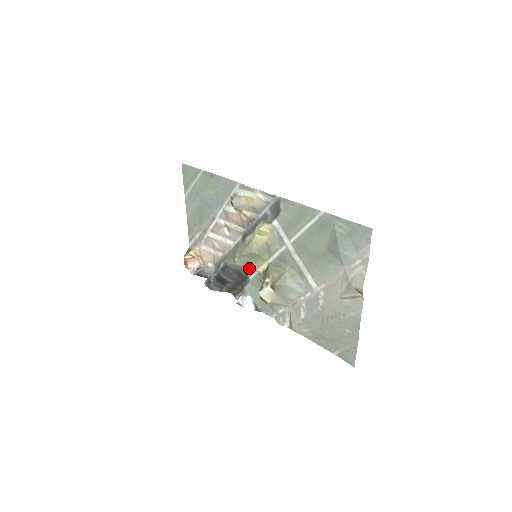
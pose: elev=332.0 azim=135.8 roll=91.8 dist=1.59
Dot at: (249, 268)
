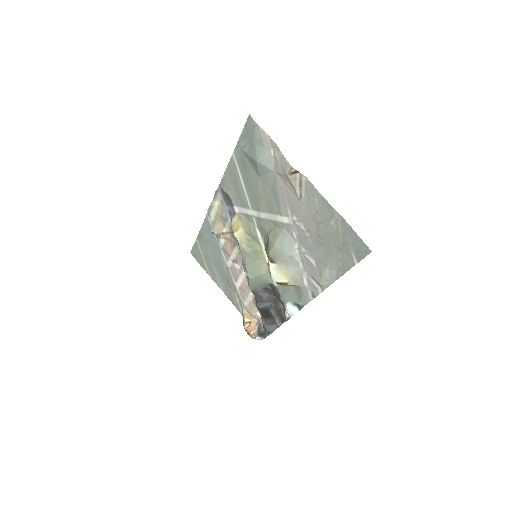
Dot at: (263, 273)
